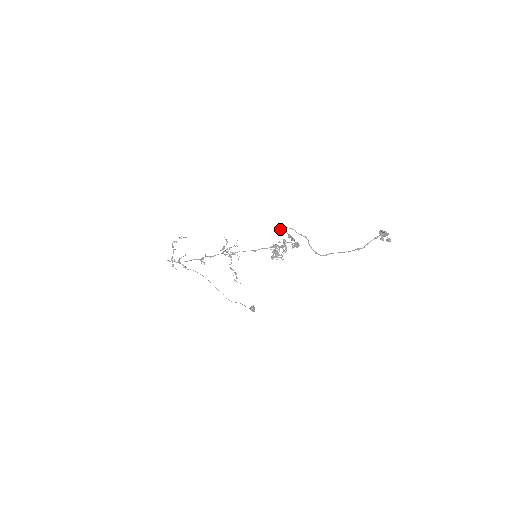
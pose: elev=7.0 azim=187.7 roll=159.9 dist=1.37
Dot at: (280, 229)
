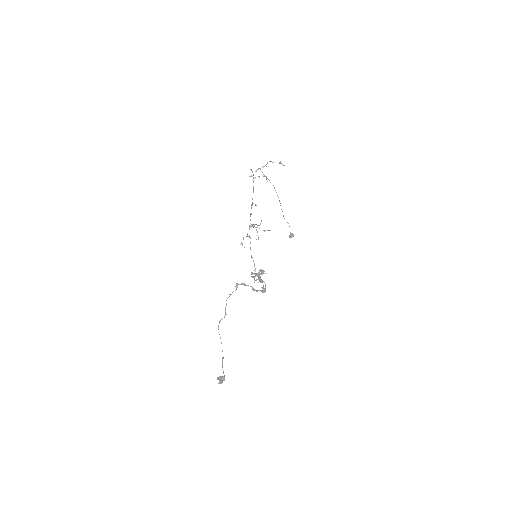
Dot at: occluded
